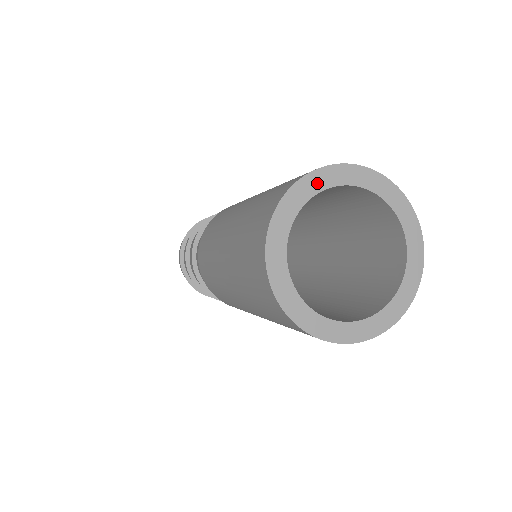
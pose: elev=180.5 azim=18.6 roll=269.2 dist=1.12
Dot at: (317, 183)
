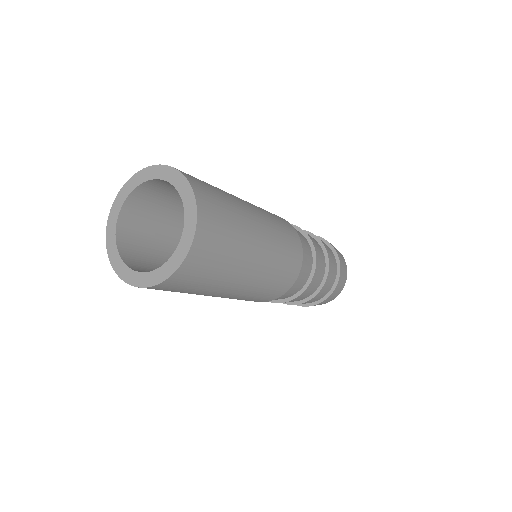
Dot at: (163, 173)
